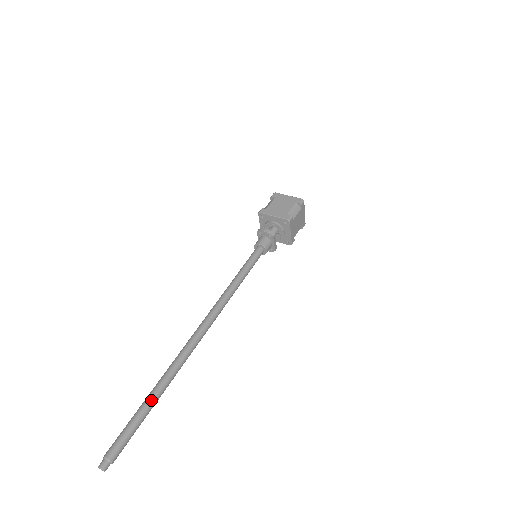
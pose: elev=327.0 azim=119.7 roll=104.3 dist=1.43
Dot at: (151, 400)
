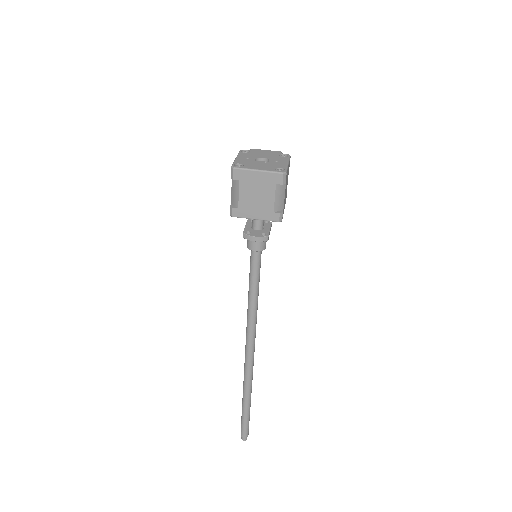
Dot at: (248, 406)
